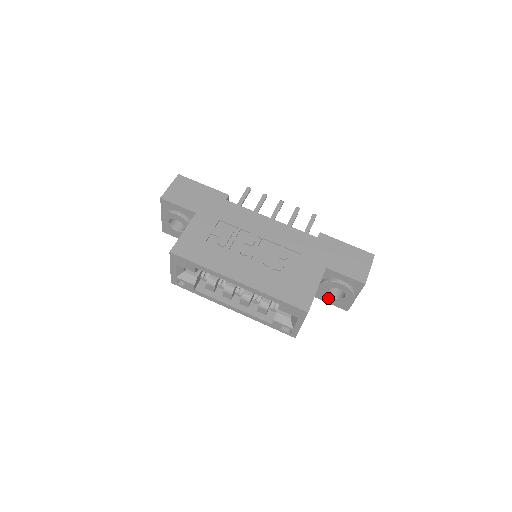
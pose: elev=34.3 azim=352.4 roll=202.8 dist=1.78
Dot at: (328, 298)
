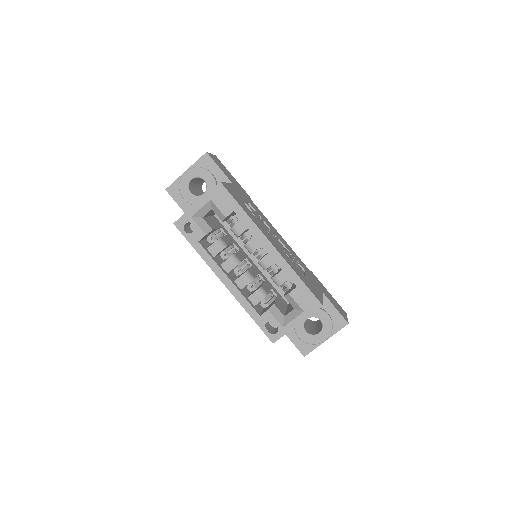
Dot at: (299, 331)
